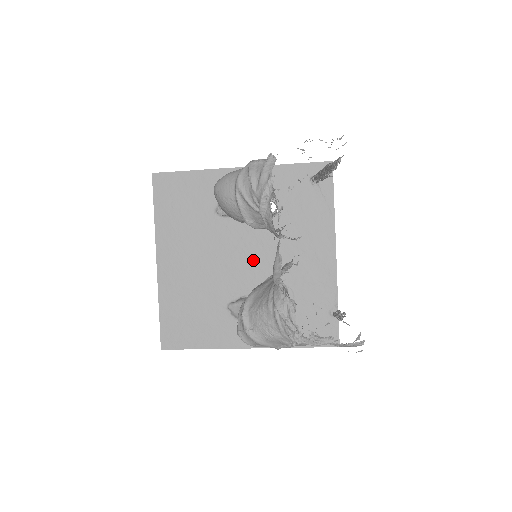
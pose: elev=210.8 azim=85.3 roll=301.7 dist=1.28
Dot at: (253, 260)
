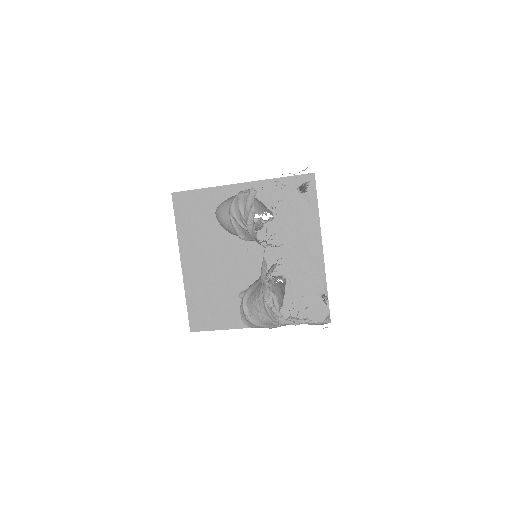
Dot at: (257, 257)
